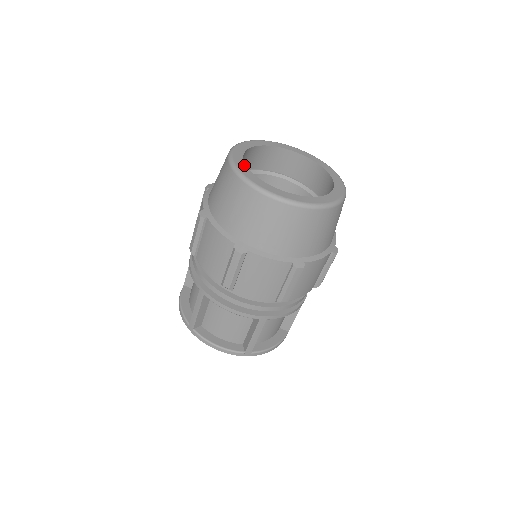
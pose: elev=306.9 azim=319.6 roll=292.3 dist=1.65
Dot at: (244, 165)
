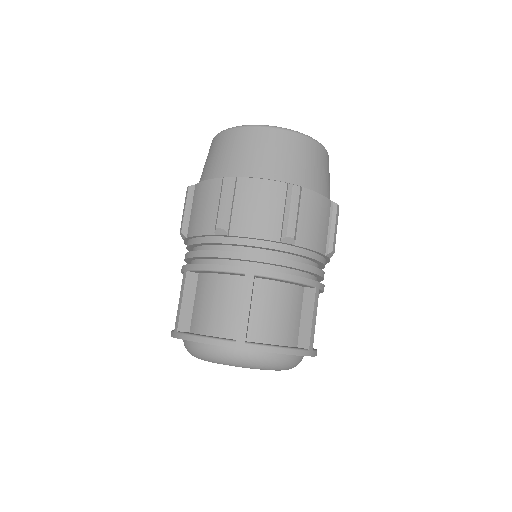
Dot at: occluded
